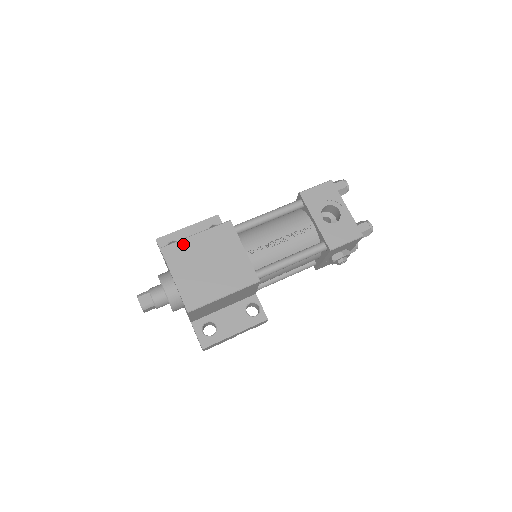
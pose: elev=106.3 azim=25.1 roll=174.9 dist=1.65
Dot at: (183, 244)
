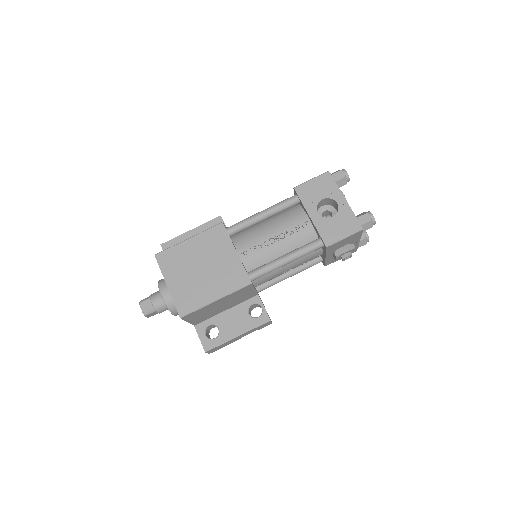
Dot at: (176, 249)
